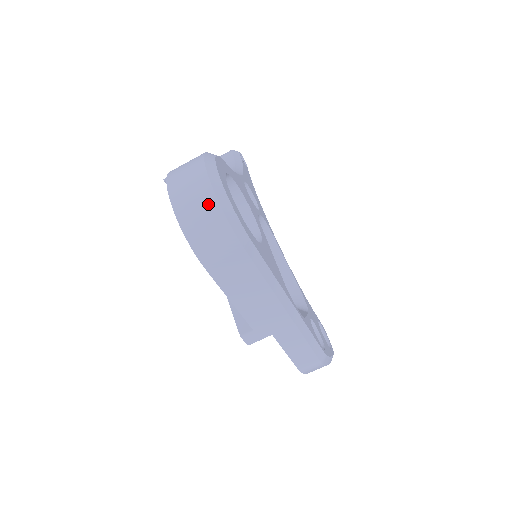
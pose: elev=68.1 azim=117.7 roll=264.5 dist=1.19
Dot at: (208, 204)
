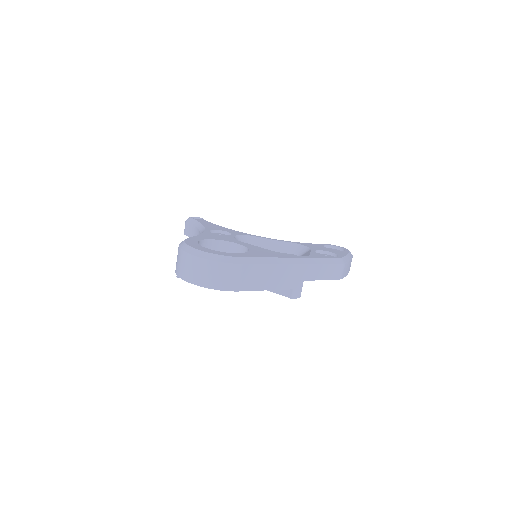
Dot at: (207, 266)
